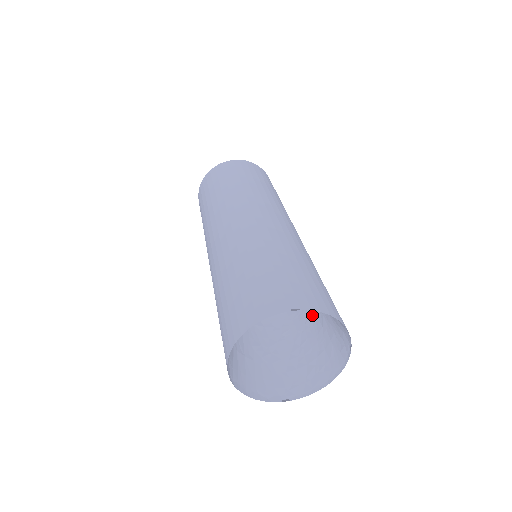
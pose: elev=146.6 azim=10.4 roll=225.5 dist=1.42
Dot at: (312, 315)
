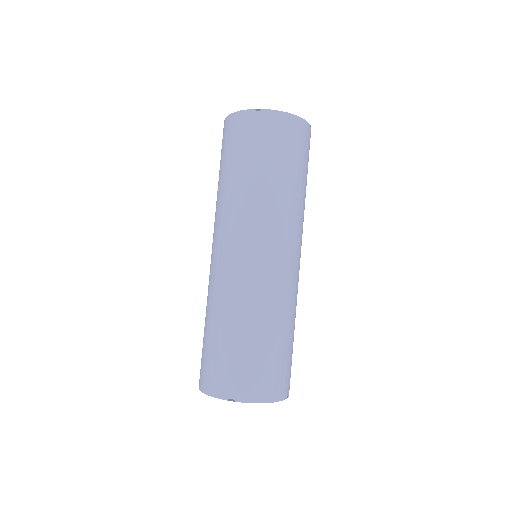
Dot at: occluded
